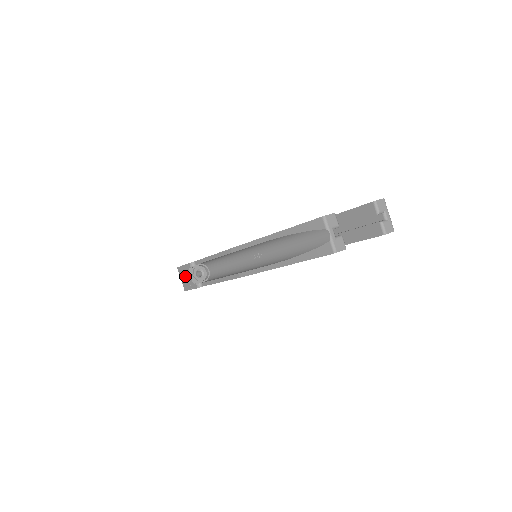
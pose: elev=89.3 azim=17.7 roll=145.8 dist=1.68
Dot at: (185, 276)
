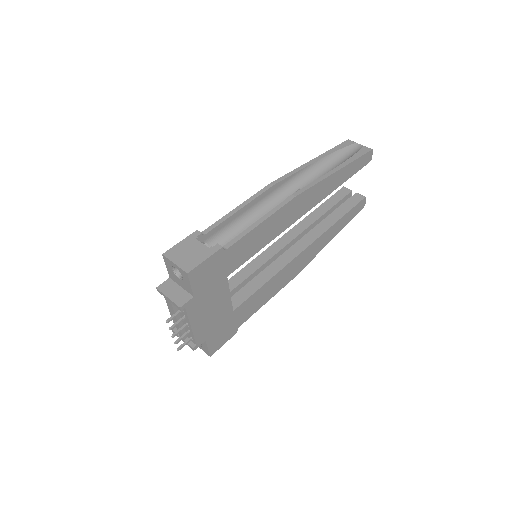
Dot at: (187, 251)
